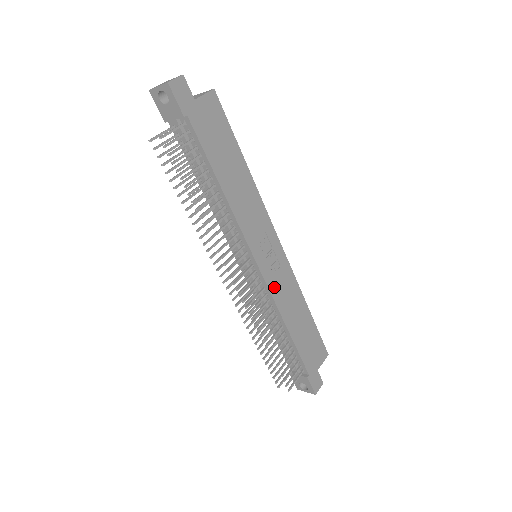
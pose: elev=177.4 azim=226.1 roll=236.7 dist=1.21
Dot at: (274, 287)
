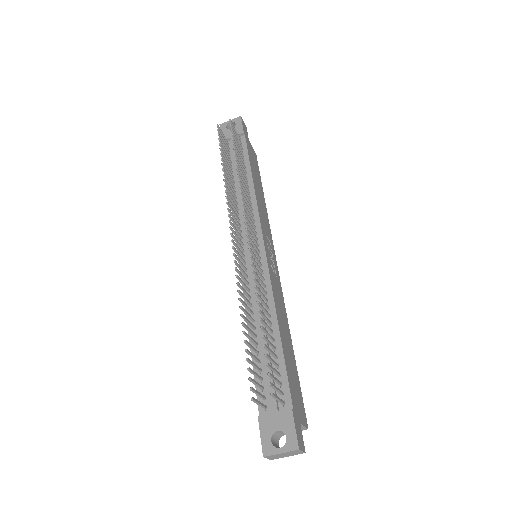
Dot at: (272, 278)
